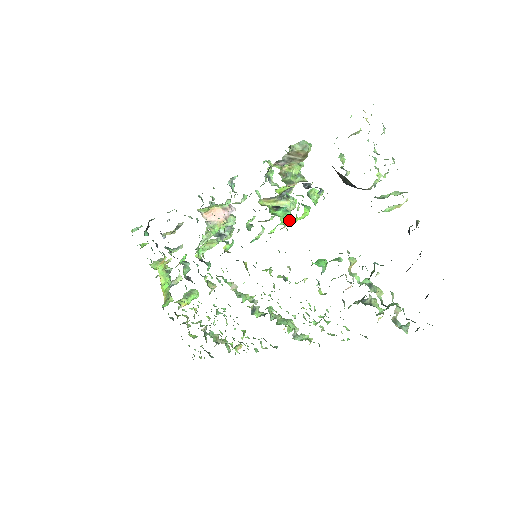
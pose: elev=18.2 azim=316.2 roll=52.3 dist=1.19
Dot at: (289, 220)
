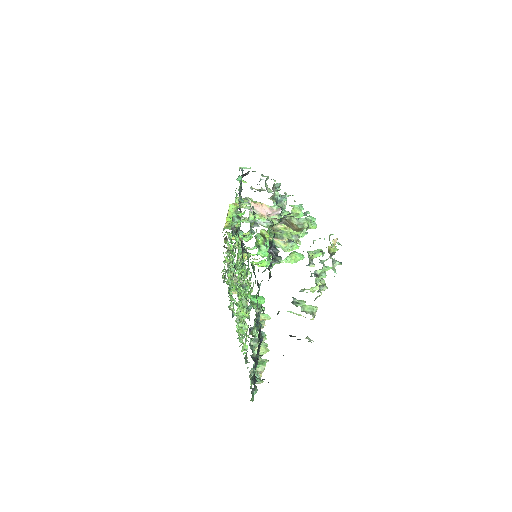
Dot at: occluded
